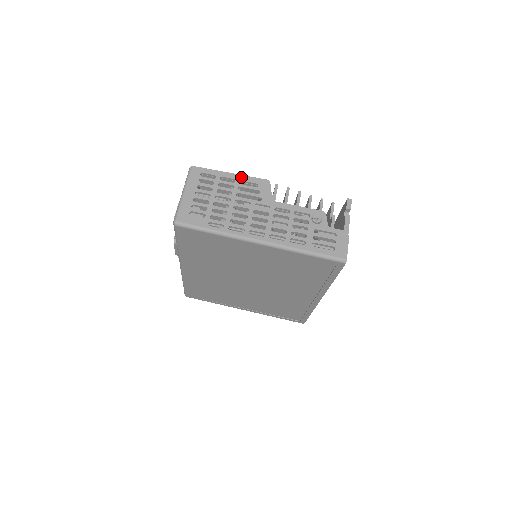
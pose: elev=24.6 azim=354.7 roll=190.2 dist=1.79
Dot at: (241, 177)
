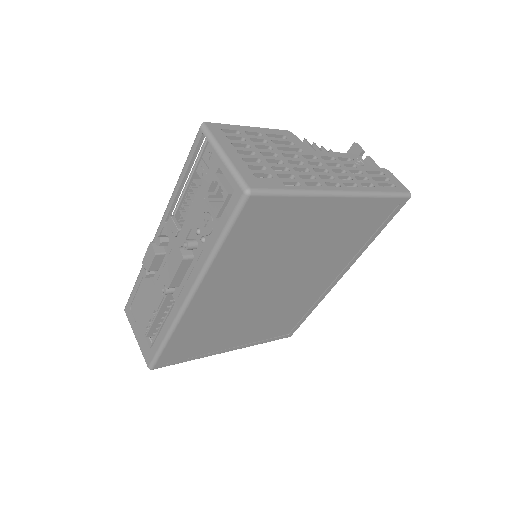
Dot at: (263, 130)
